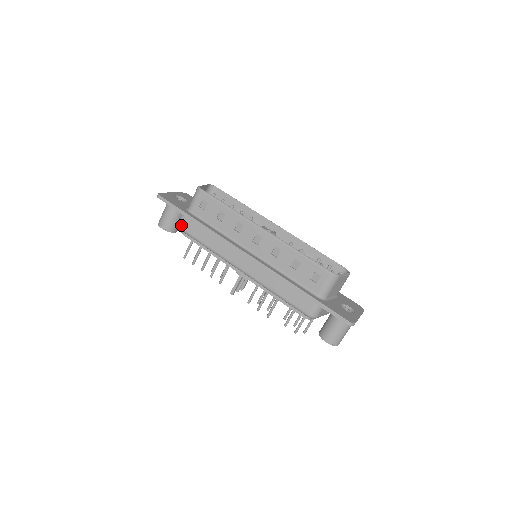
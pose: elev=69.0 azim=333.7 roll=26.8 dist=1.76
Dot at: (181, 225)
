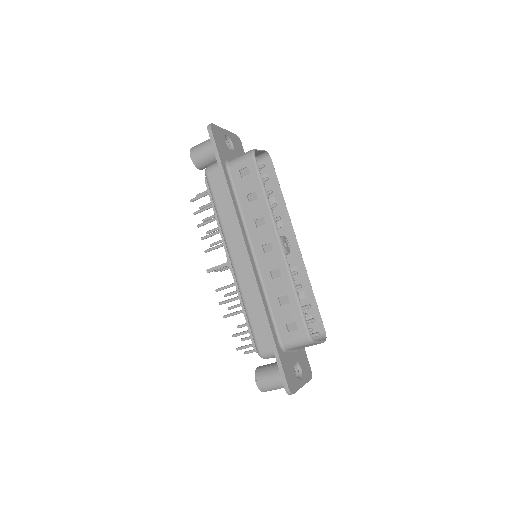
Dot at: (209, 173)
